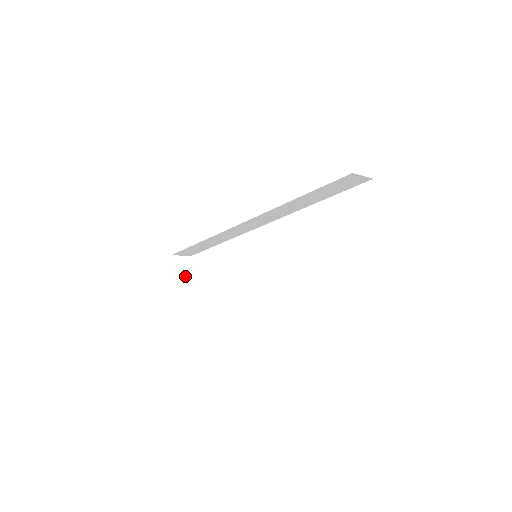
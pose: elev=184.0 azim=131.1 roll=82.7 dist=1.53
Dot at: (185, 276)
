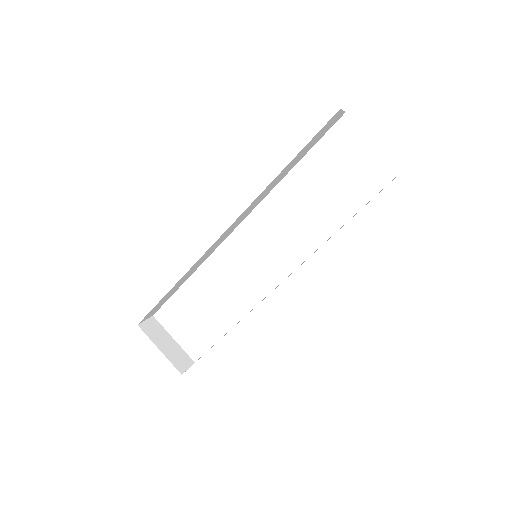
Dot at: (163, 338)
